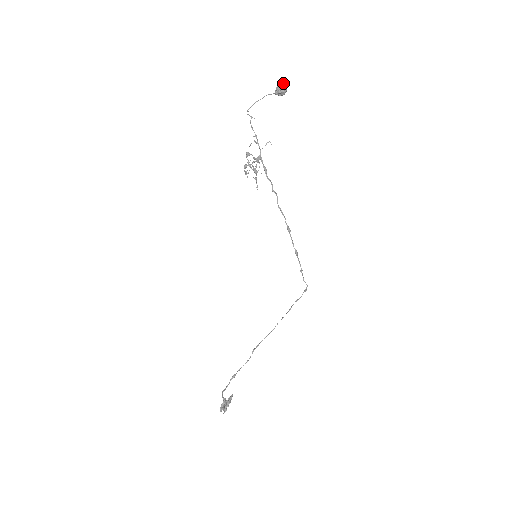
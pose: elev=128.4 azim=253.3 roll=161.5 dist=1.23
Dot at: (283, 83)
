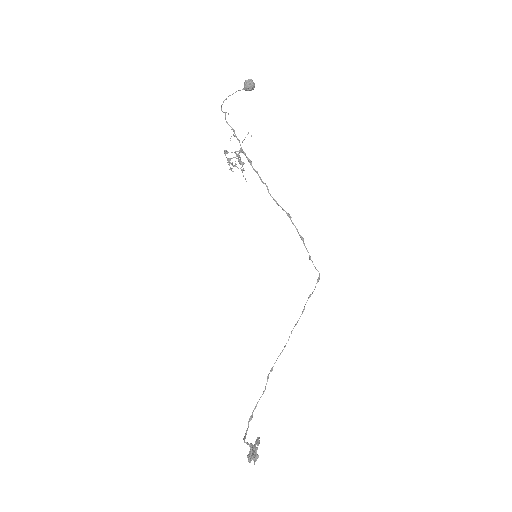
Dot at: (251, 79)
